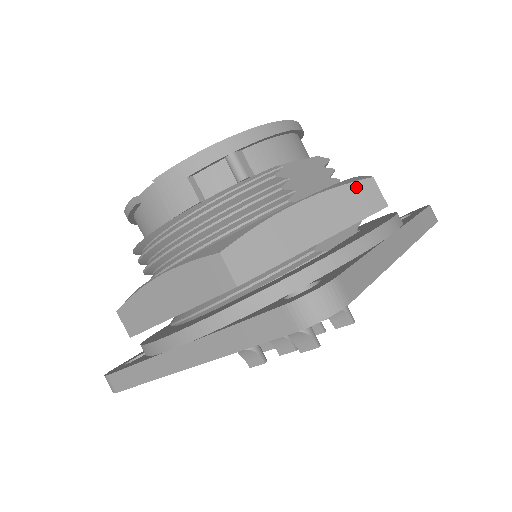
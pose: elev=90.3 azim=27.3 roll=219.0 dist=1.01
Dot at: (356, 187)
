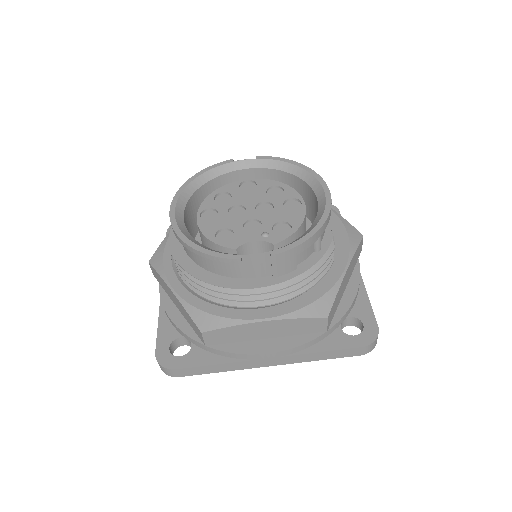
Dot at: (359, 246)
